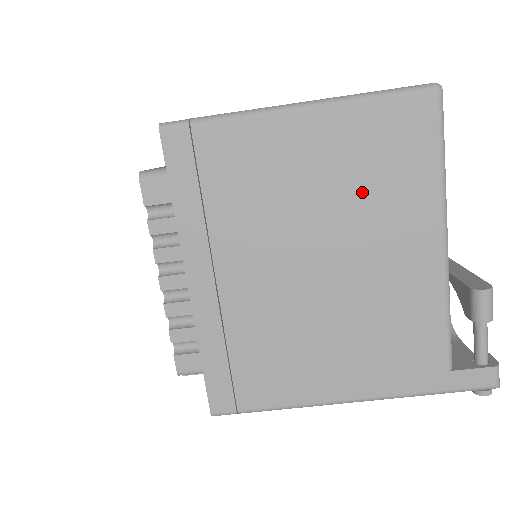
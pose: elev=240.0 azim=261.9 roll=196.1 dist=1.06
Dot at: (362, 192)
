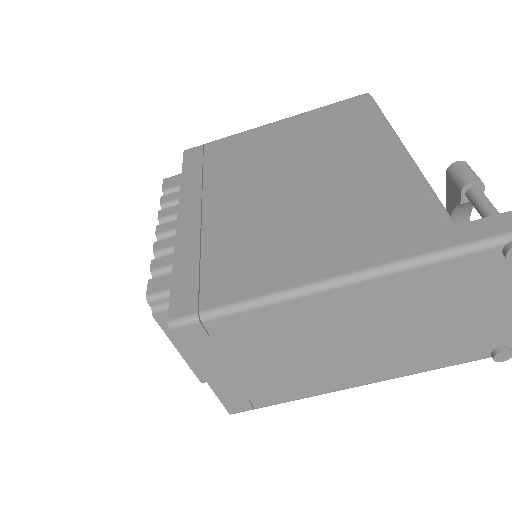
Dot at: (323, 140)
